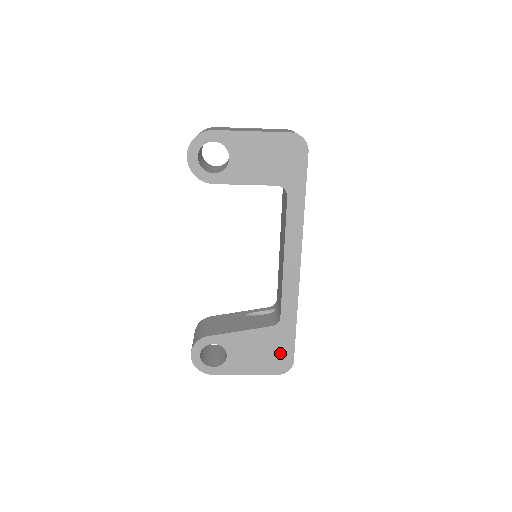
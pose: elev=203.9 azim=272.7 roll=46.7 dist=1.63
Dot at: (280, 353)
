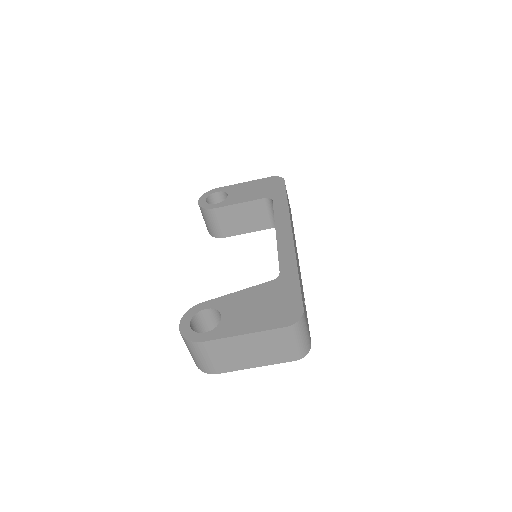
Dot at: (285, 303)
